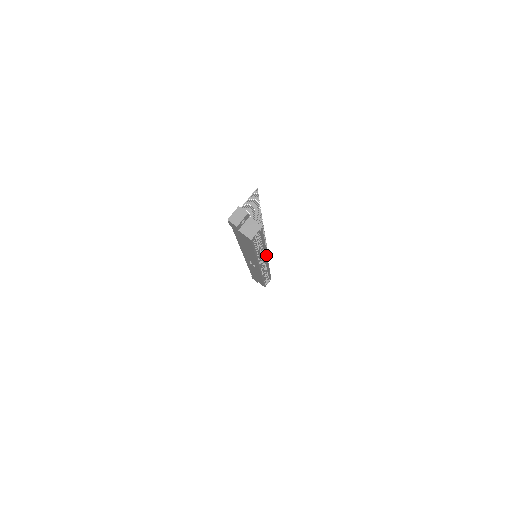
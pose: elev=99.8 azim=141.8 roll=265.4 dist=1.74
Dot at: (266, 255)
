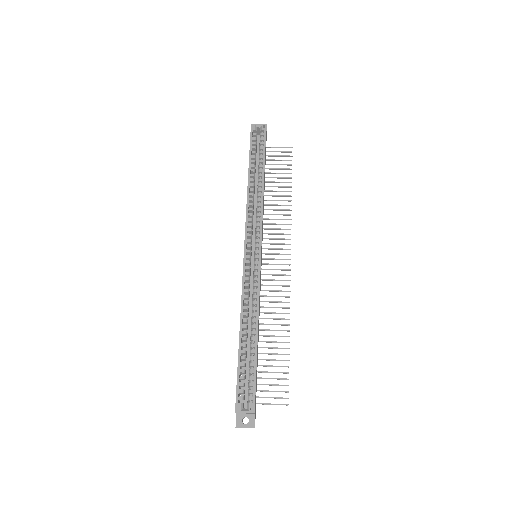
Dot at: (261, 224)
